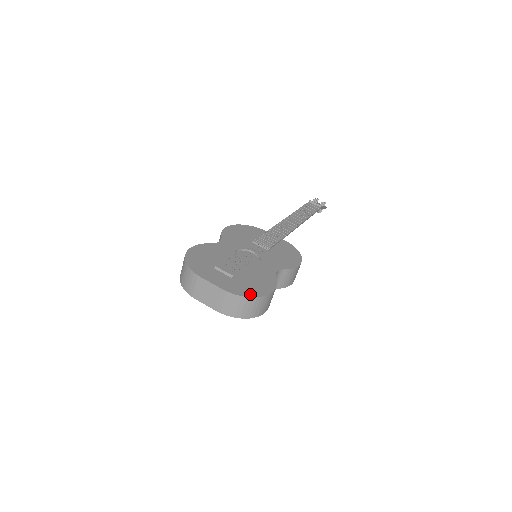
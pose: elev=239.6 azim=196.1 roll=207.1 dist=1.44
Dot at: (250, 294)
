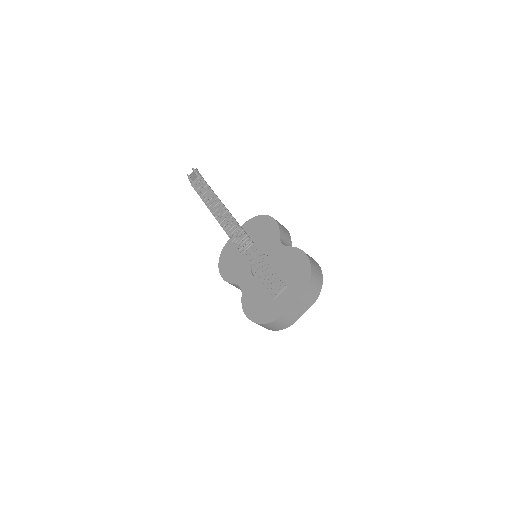
Dot at: (307, 275)
